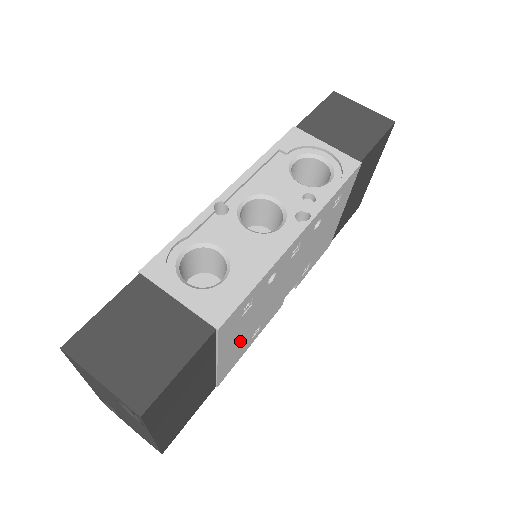
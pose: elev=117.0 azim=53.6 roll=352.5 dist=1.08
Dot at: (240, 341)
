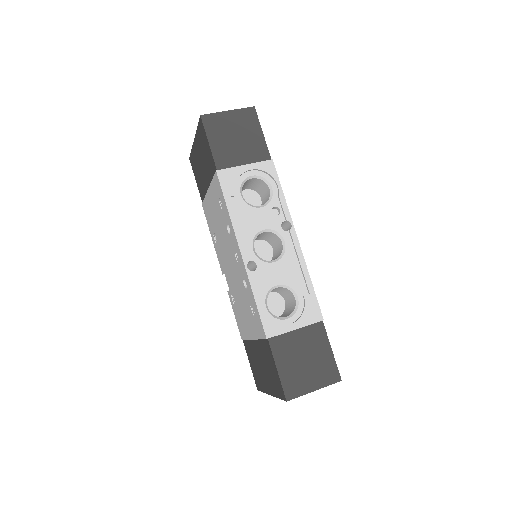
Dot at: occluded
